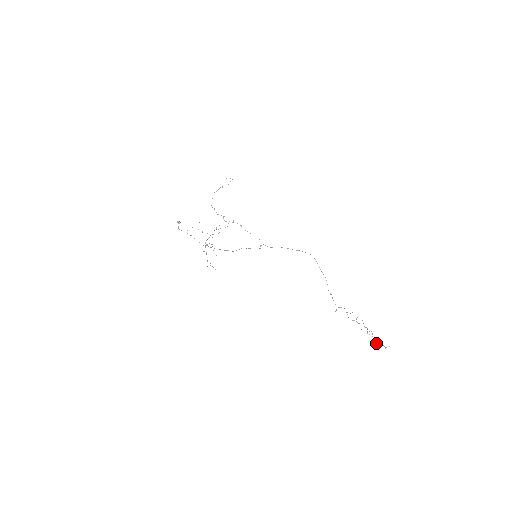
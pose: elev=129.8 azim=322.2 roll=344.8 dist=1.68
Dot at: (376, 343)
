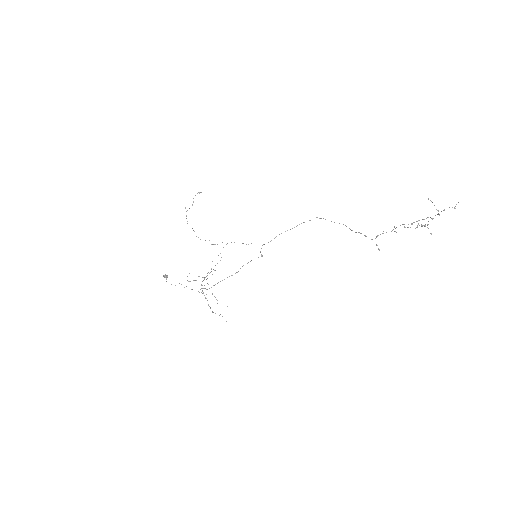
Dot at: occluded
